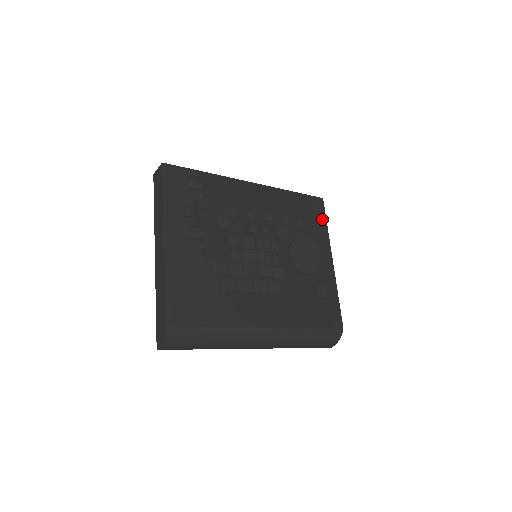
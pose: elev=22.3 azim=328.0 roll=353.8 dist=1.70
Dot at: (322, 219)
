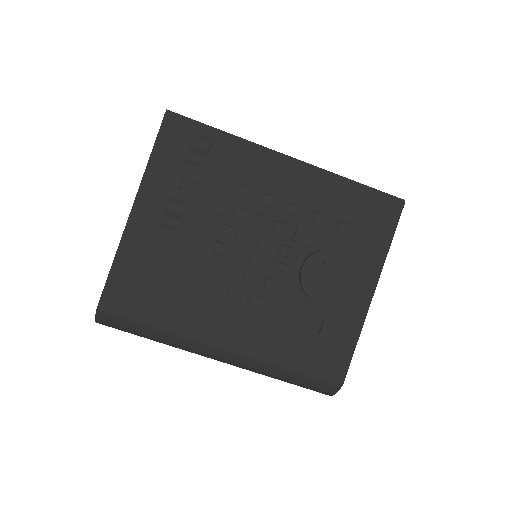
Dot at: (387, 231)
